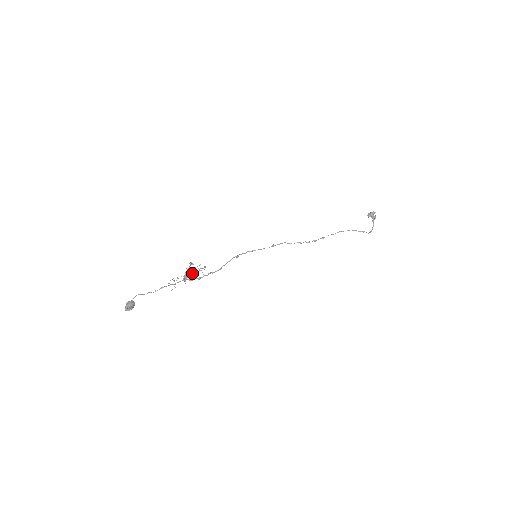
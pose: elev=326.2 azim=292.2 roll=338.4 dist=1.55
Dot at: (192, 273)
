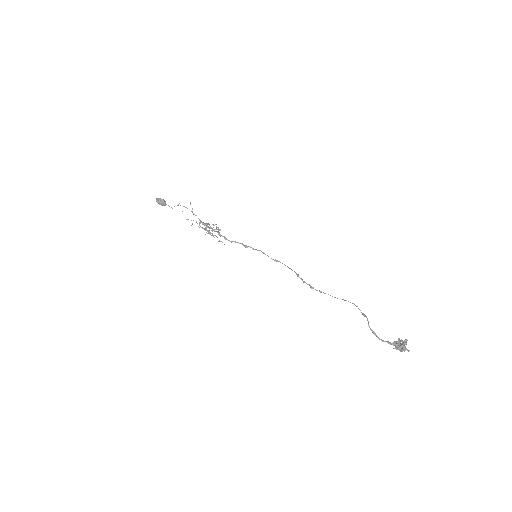
Dot at: occluded
